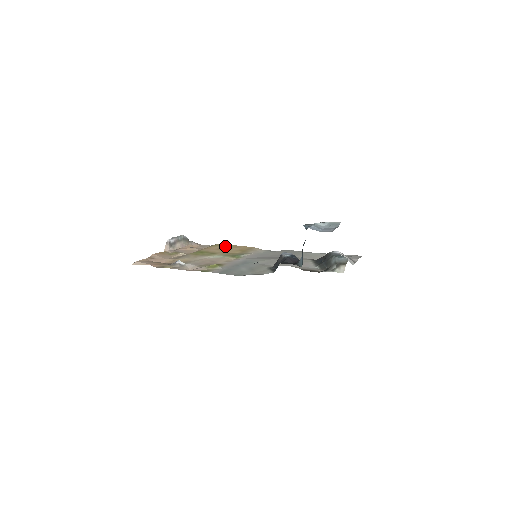
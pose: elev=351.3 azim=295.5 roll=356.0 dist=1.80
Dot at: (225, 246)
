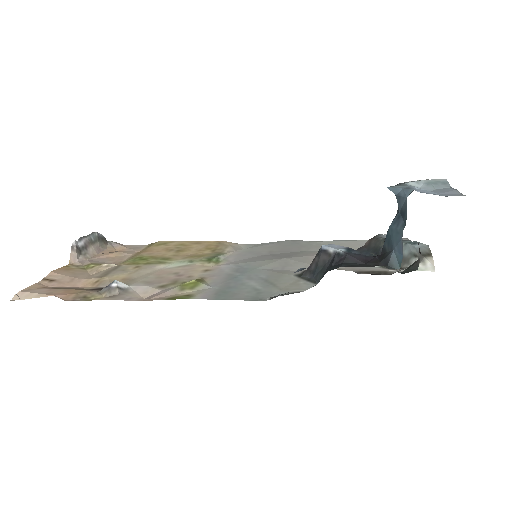
Dot at: (175, 244)
